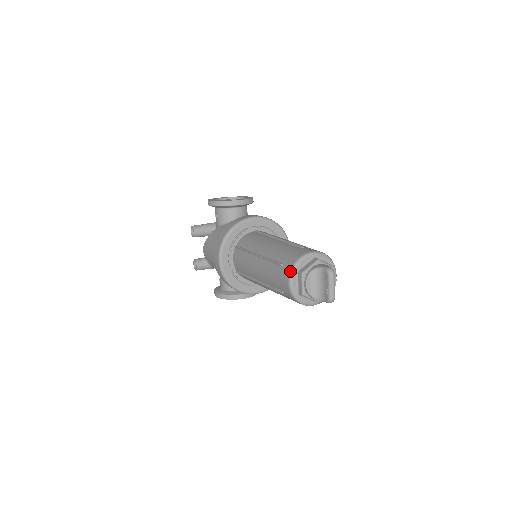
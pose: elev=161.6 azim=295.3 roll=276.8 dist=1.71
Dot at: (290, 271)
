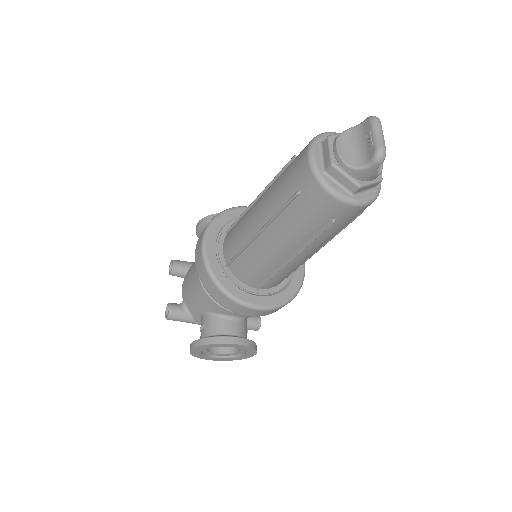
Dot at: (309, 143)
